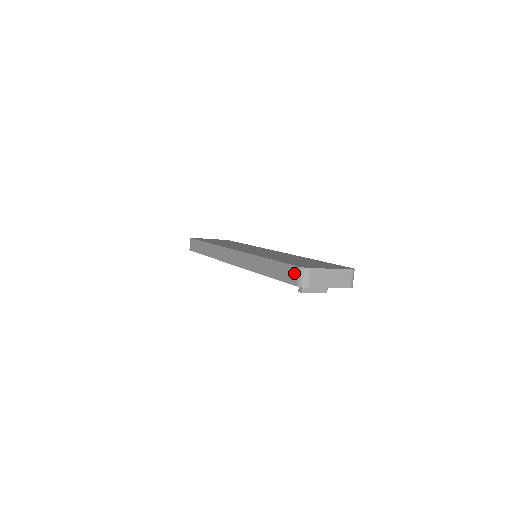
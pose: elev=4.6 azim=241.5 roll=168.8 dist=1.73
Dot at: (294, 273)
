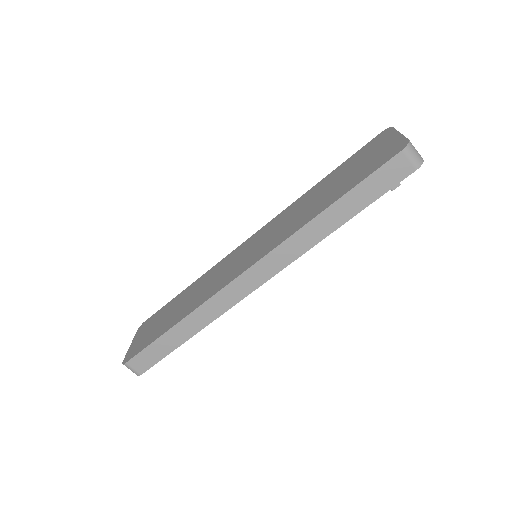
Dot at: (401, 163)
